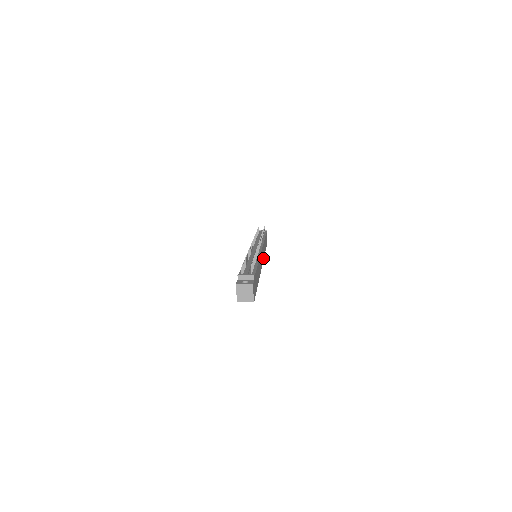
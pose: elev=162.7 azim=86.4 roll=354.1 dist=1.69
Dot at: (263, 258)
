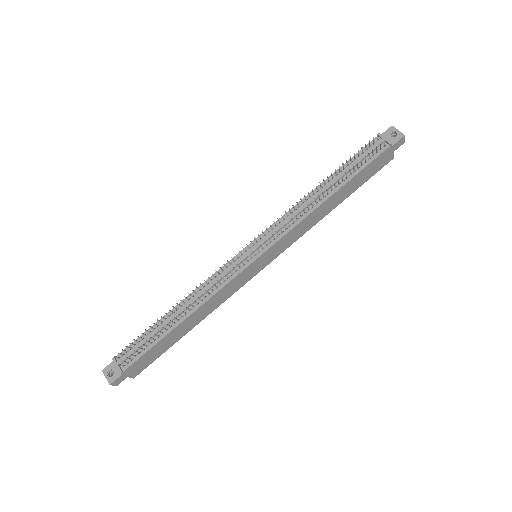
Dot at: (296, 238)
